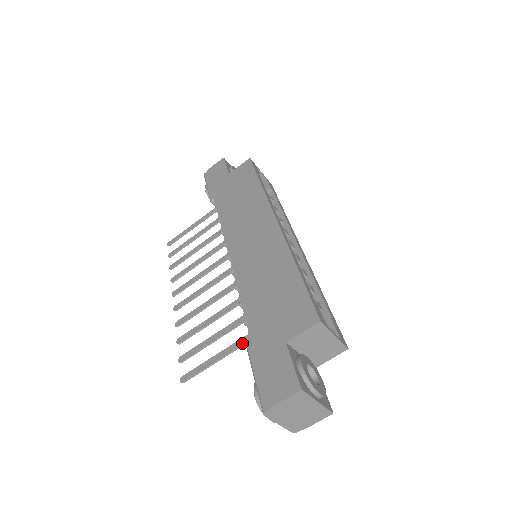
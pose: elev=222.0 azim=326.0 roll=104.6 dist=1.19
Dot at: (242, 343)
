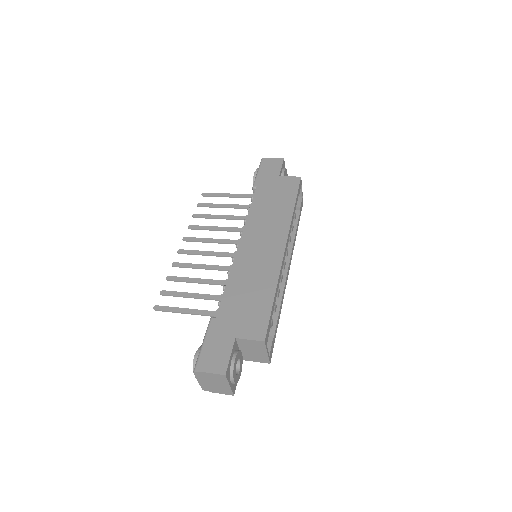
Dot at: (208, 314)
